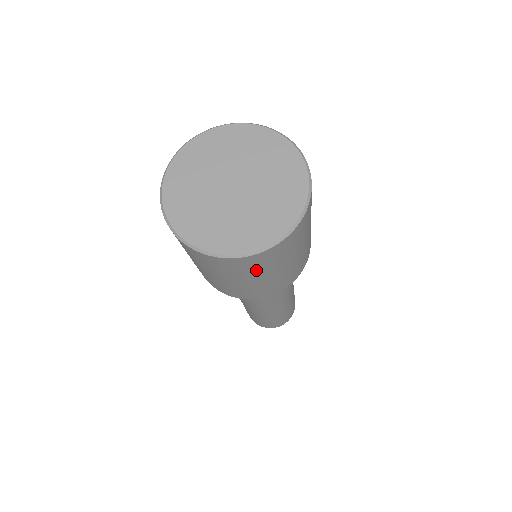
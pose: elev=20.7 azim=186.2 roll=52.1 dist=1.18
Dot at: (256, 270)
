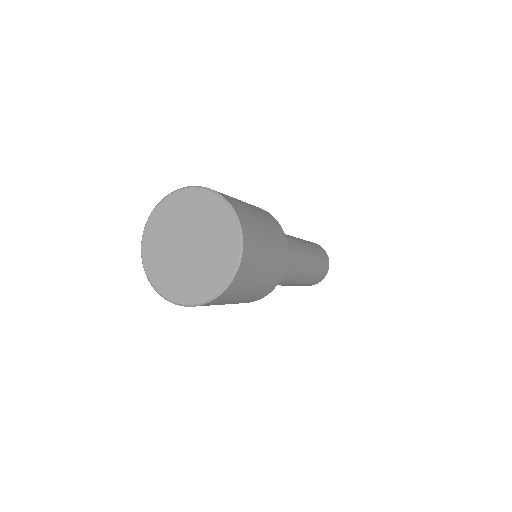
Dot at: occluded
